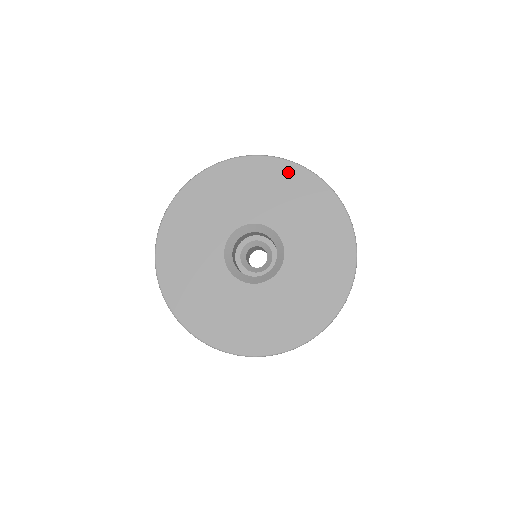
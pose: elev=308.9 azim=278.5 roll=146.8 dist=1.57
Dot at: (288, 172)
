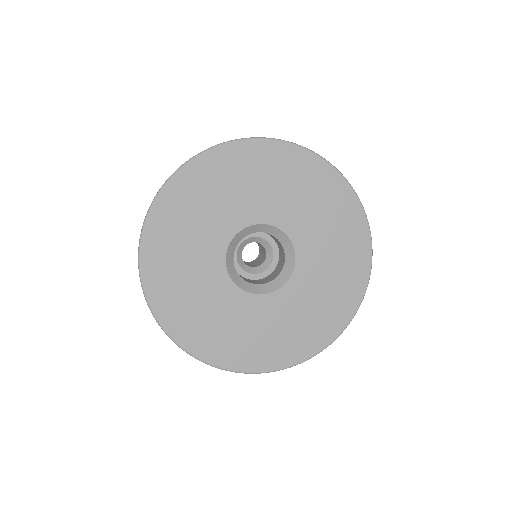
Dot at: (260, 152)
